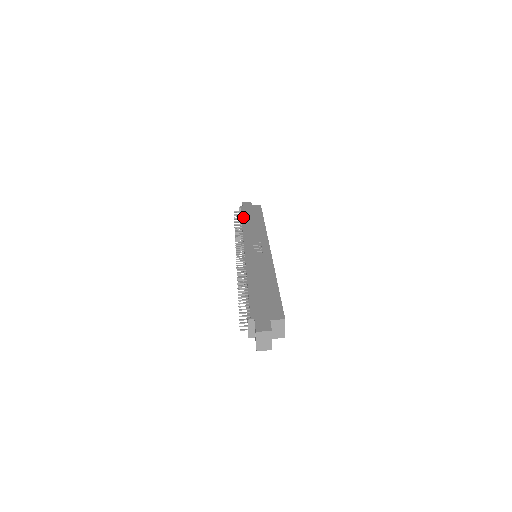
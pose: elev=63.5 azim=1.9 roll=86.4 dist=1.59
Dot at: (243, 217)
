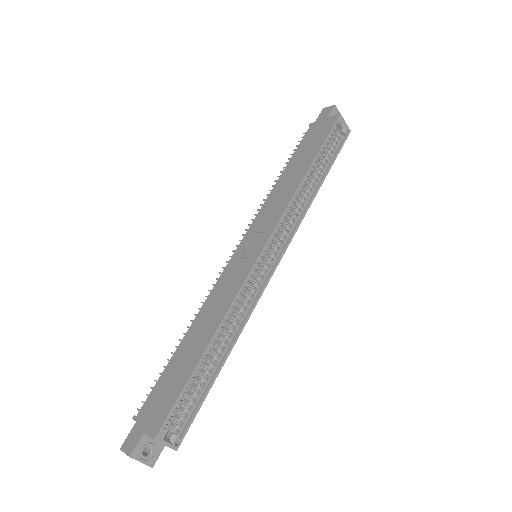
Dot at: (293, 156)
